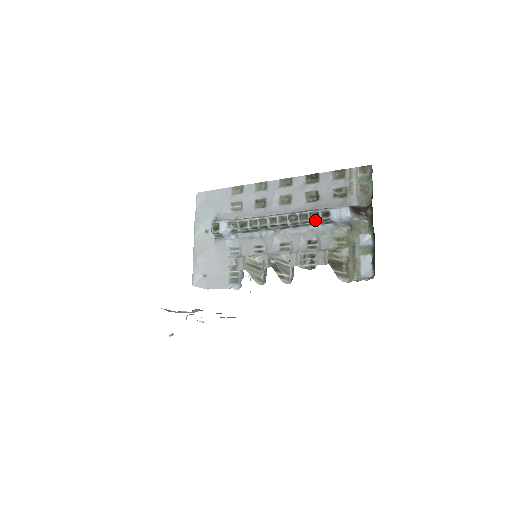
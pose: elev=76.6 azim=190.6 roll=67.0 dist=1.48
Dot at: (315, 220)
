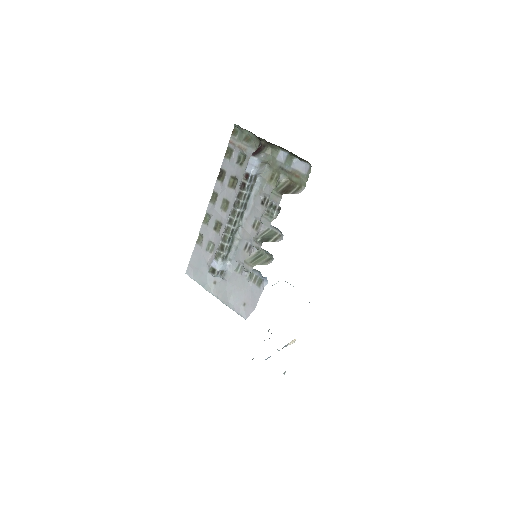
Dot at: (247, 188)
